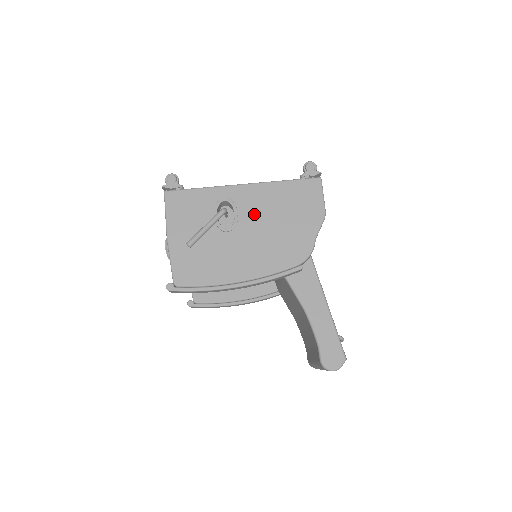
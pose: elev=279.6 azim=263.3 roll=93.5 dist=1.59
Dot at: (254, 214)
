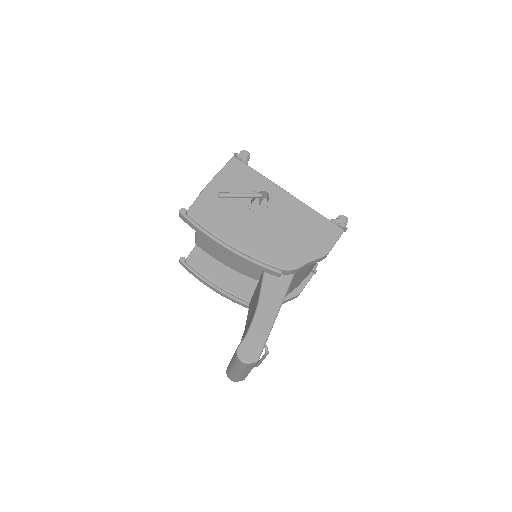
Dot at: (279, 215)
